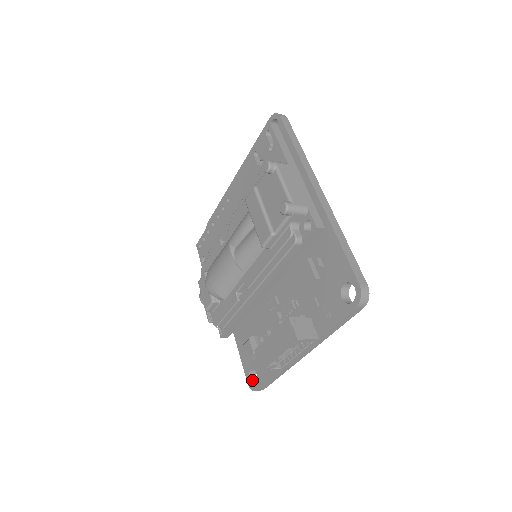
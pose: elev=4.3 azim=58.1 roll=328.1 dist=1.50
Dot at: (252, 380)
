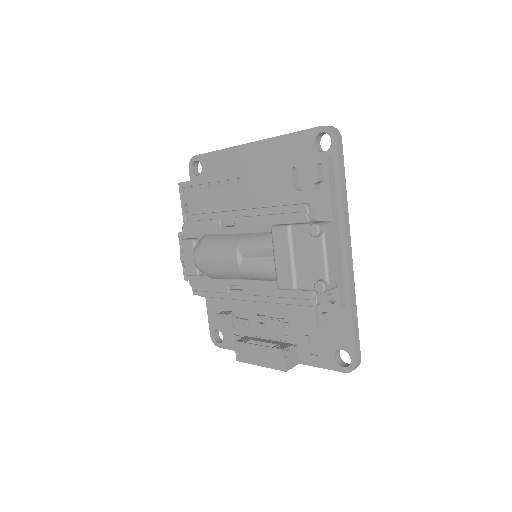
Dot at: (215, 334)
